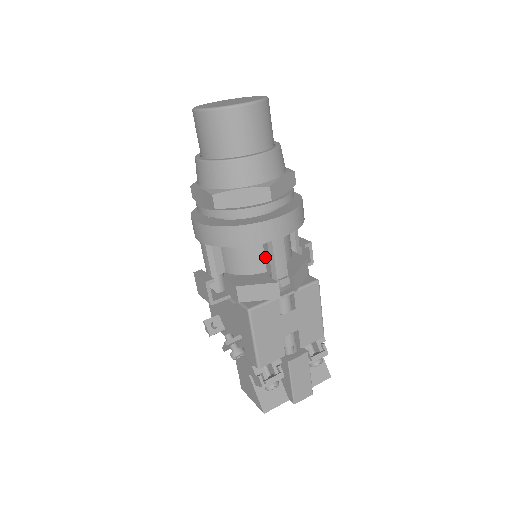
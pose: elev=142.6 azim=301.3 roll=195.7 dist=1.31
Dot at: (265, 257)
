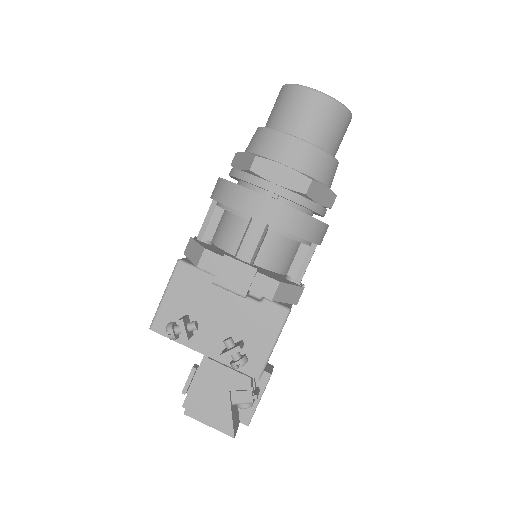
Dot at: (295, 259)
